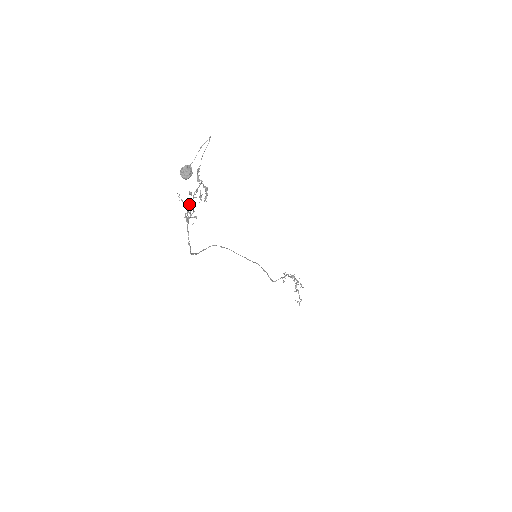
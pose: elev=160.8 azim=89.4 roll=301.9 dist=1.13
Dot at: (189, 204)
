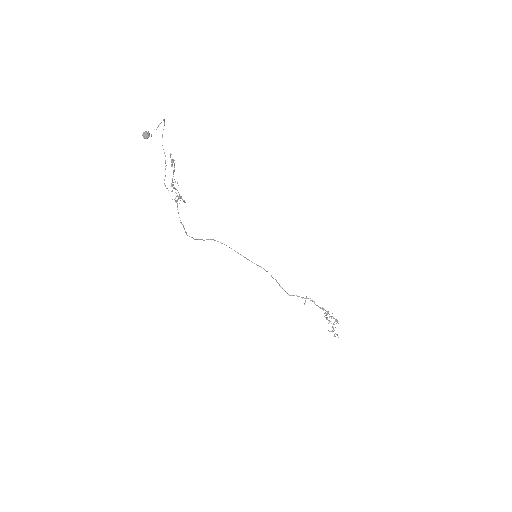
Dot at: (172, 184)
